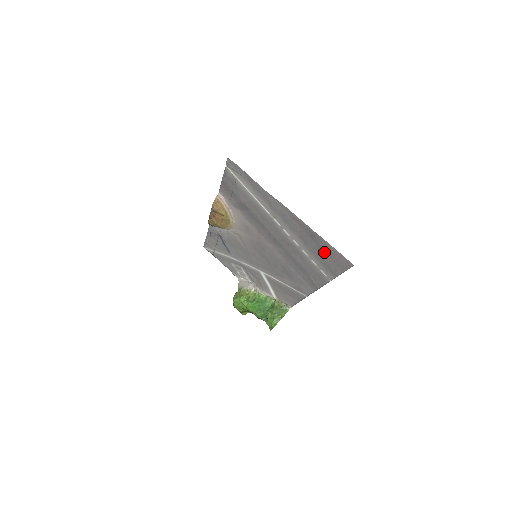
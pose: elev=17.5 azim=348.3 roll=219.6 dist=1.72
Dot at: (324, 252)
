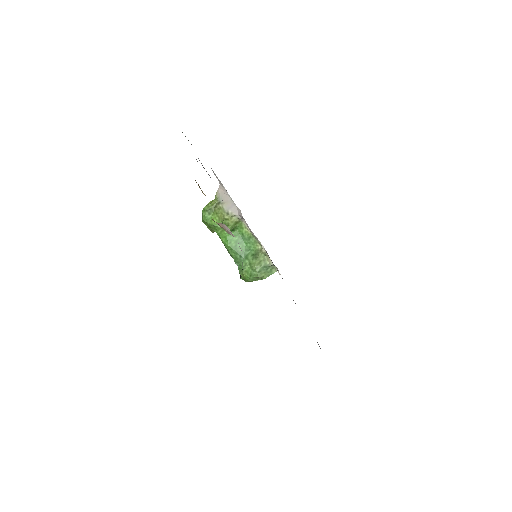
Dot at: occluded
